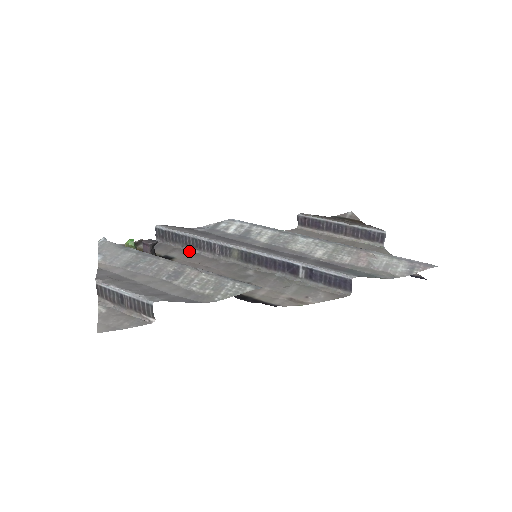
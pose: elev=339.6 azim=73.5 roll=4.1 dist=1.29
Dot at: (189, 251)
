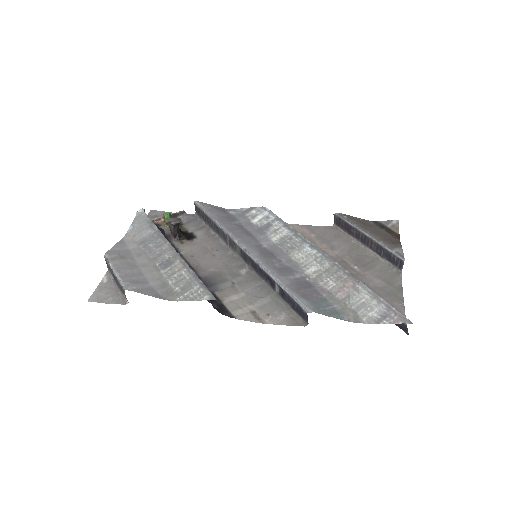
Dot at: (212, 233)
